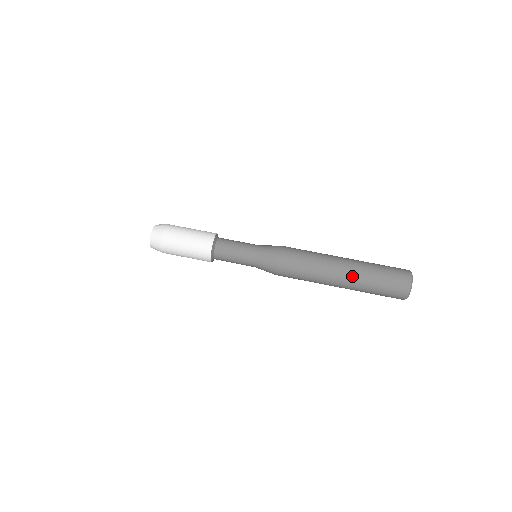
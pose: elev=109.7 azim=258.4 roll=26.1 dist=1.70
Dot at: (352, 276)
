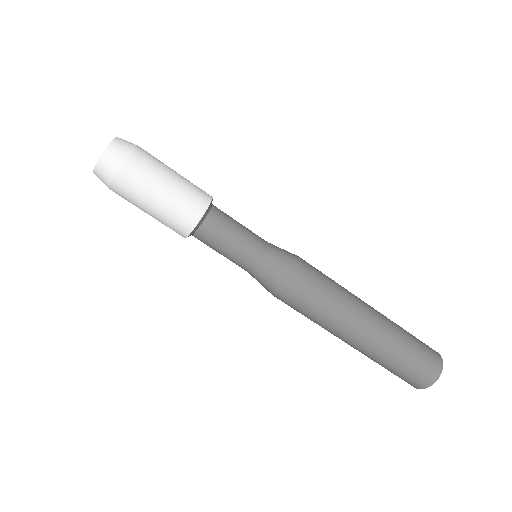
Dot at: (363, 351)
